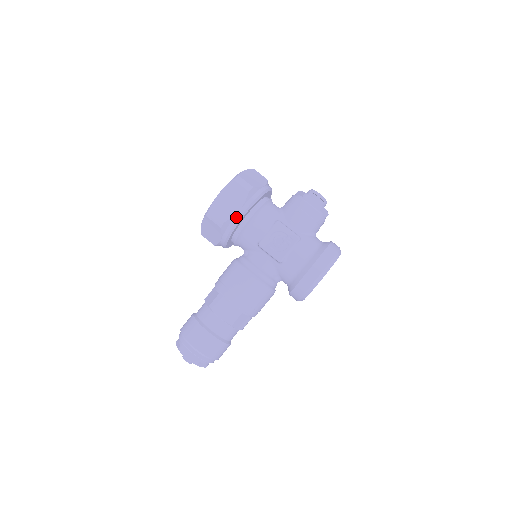
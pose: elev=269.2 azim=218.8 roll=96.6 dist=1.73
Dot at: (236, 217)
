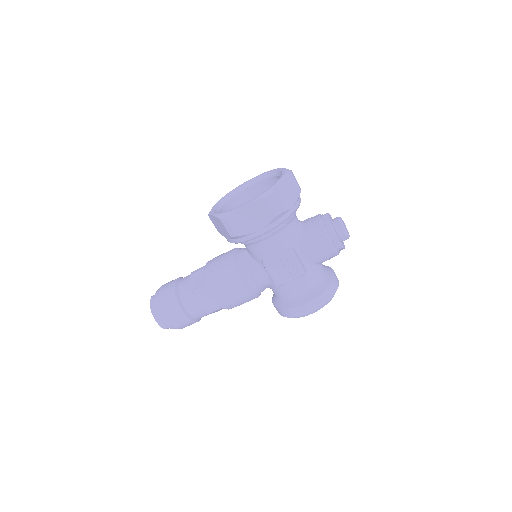
Dot at: (251, 235)
